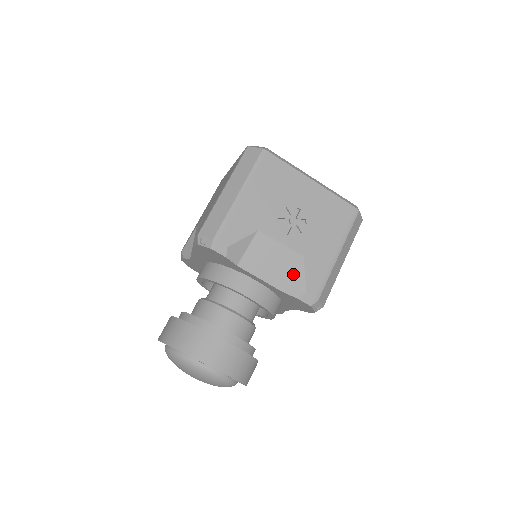
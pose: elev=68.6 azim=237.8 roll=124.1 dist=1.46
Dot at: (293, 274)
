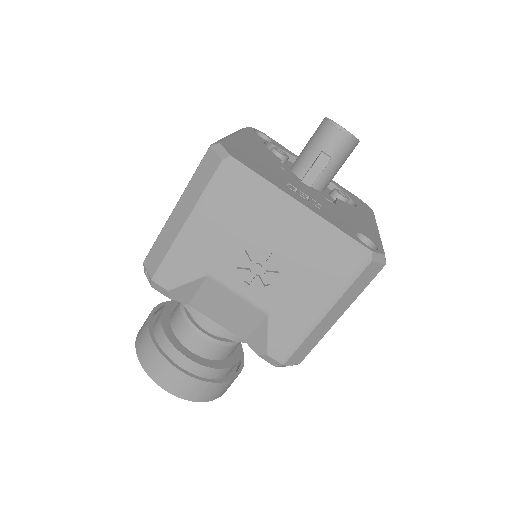
Dot at: (256, 328)
